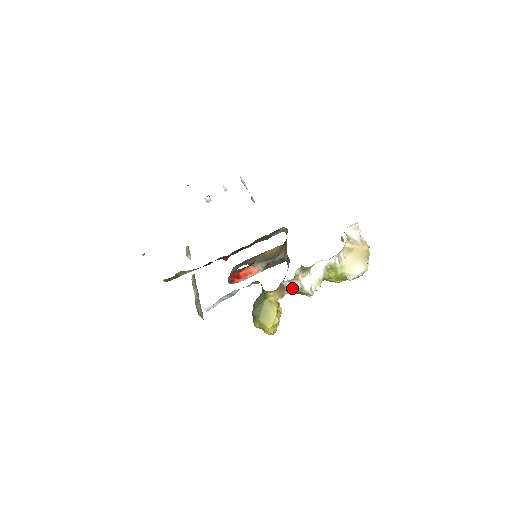
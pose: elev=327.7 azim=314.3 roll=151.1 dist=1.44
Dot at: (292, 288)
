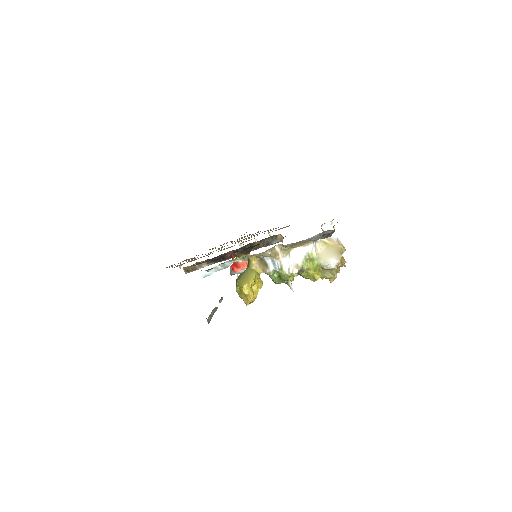
Dot at: (274, 269)
